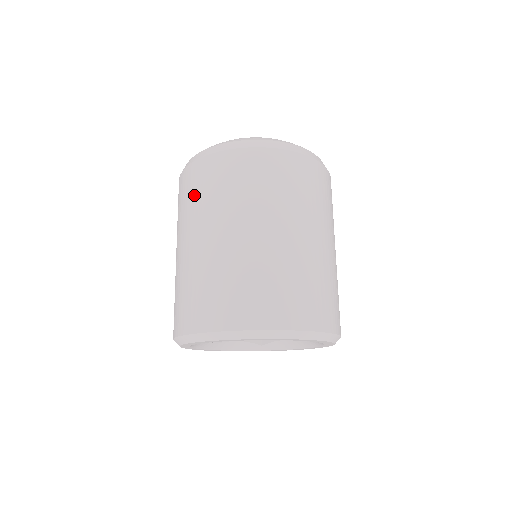
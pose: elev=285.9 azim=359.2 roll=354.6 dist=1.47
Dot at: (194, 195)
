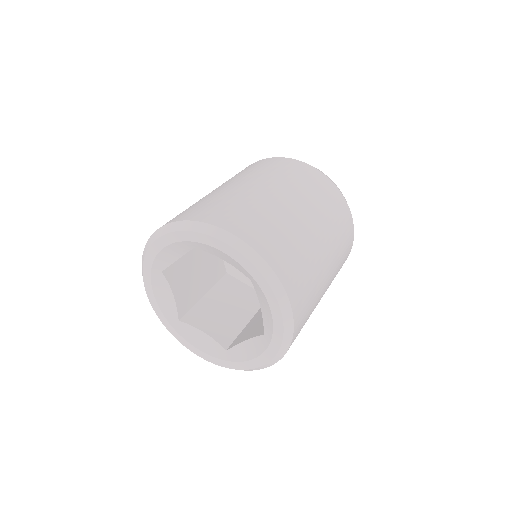
Dot at: occluded
